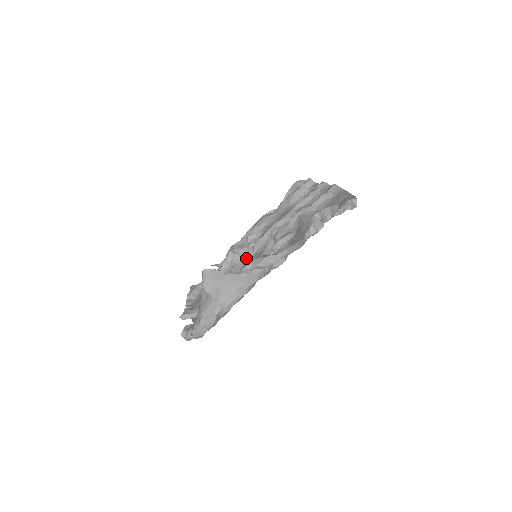
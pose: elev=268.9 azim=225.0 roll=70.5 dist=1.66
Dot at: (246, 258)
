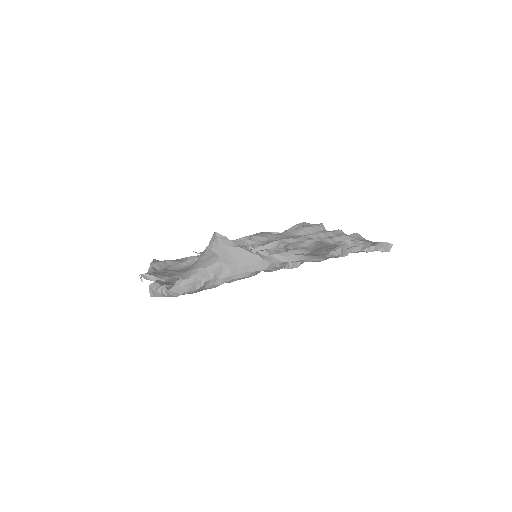
Dot at: occluded
